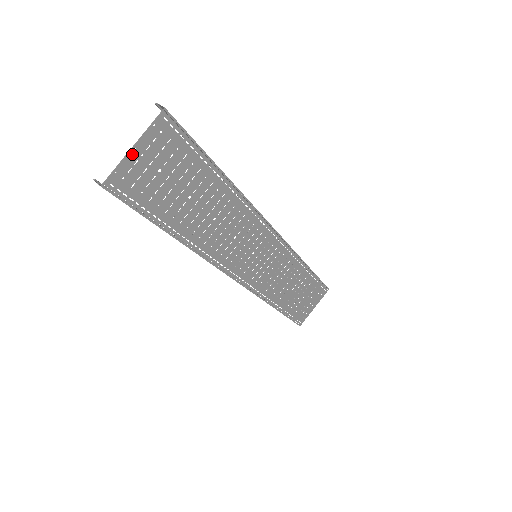
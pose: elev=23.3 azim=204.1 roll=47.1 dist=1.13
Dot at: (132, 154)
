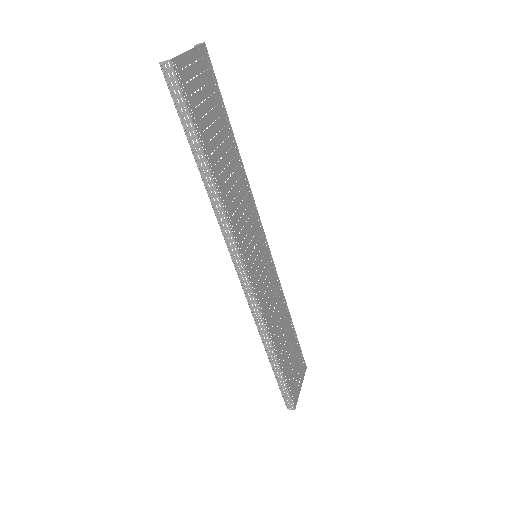
Dot at: (188, 56)
